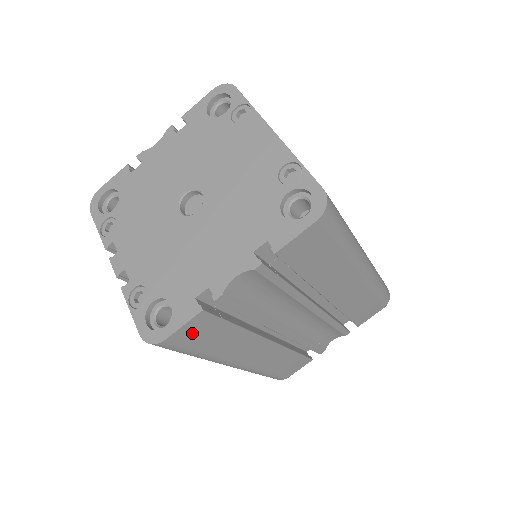
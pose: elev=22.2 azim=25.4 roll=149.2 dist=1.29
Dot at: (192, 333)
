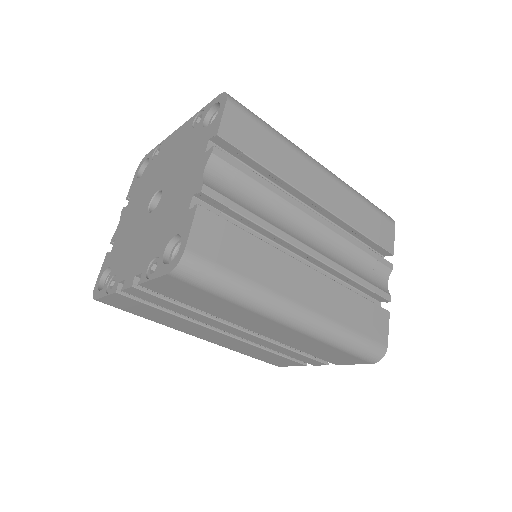
Dot at: (209, 240)
